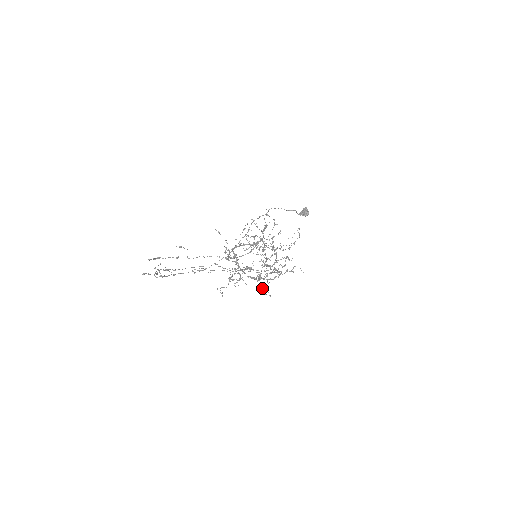
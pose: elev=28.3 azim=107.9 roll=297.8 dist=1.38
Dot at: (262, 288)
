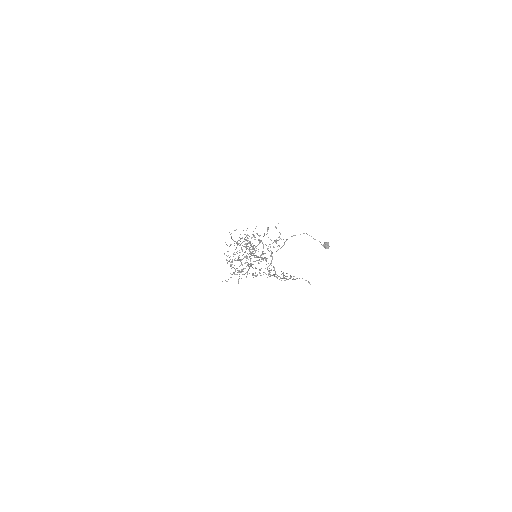
Dot at: occluded
